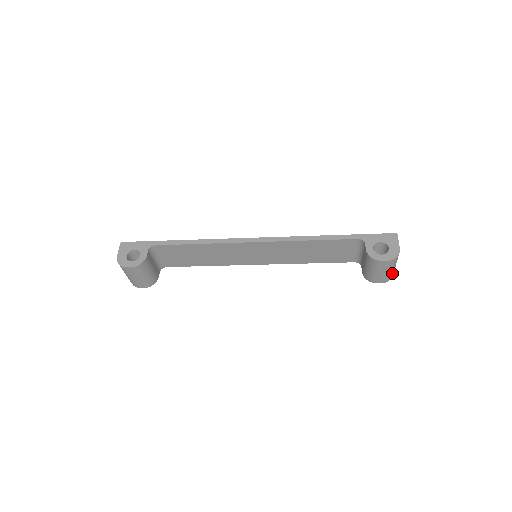
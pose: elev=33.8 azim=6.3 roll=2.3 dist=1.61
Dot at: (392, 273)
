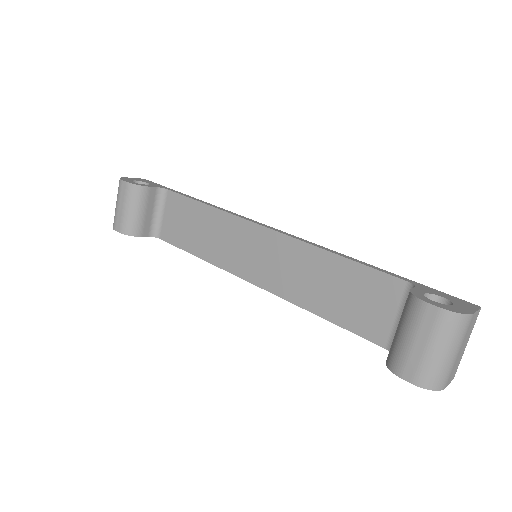
Dot at: (440, 370)
